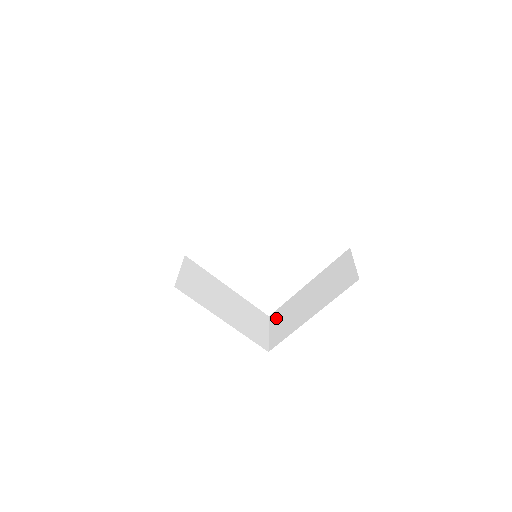
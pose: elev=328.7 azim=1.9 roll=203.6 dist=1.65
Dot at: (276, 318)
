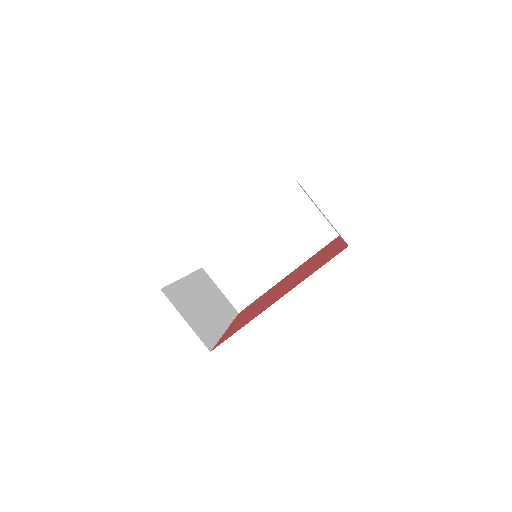
Dot at: (221, 272)
